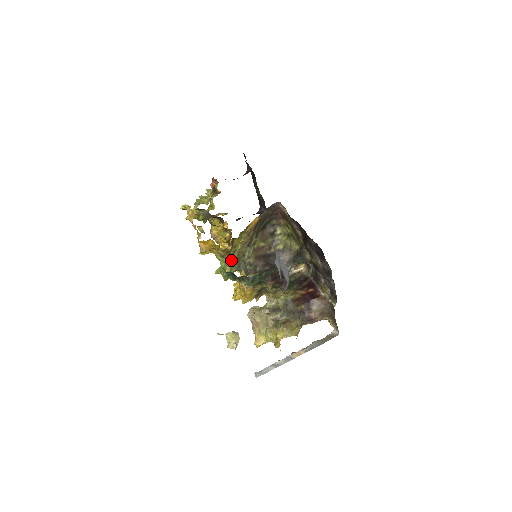
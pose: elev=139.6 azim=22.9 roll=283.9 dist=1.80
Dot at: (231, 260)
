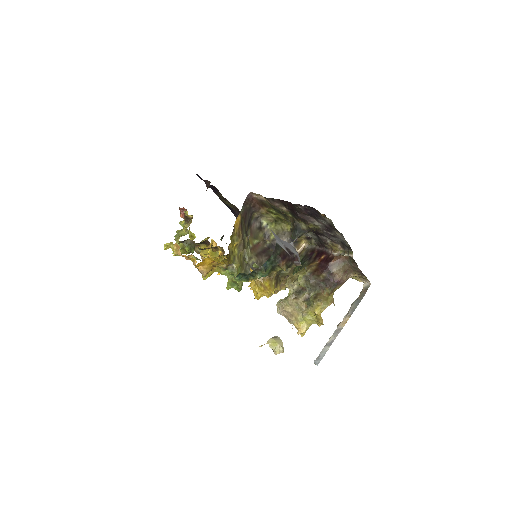
Dot at: (235, 268)
